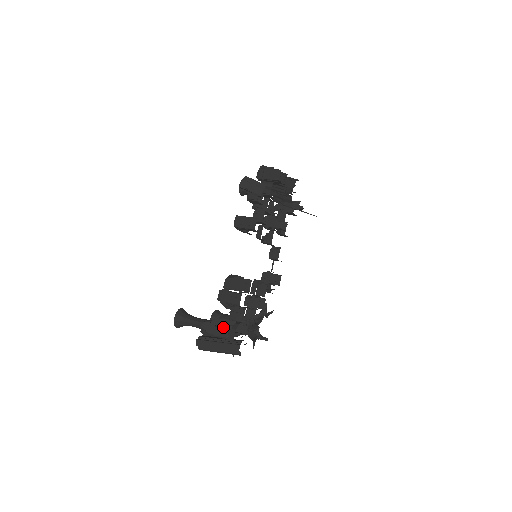
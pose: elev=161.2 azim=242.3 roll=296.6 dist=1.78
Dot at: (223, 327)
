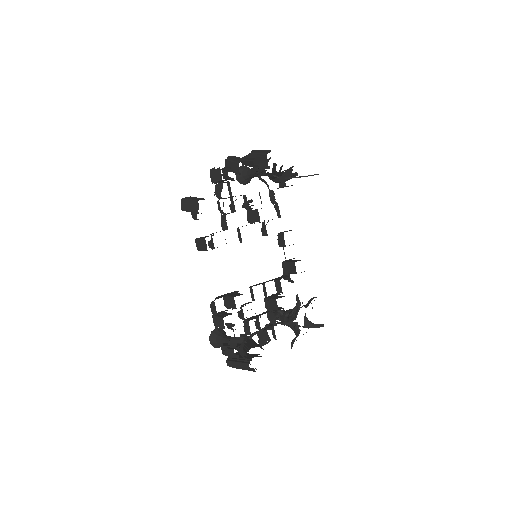
Dot at: (230, 349)
